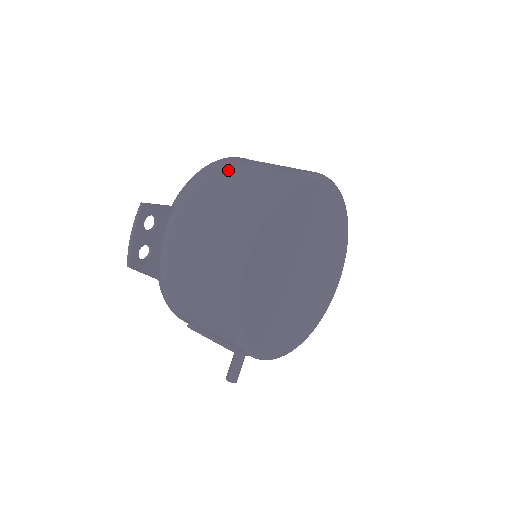
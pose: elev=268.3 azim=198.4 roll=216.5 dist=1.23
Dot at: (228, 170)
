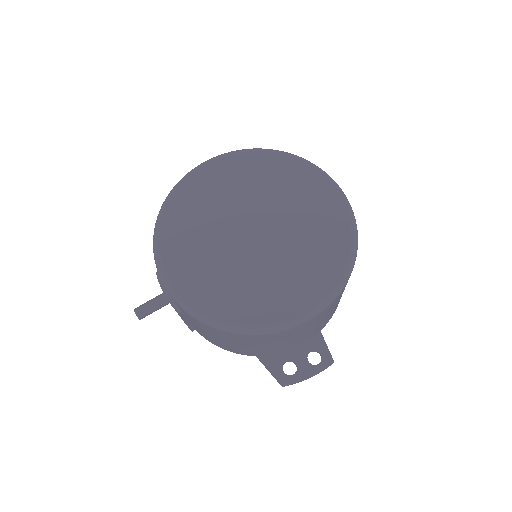
Dot at: occluded
